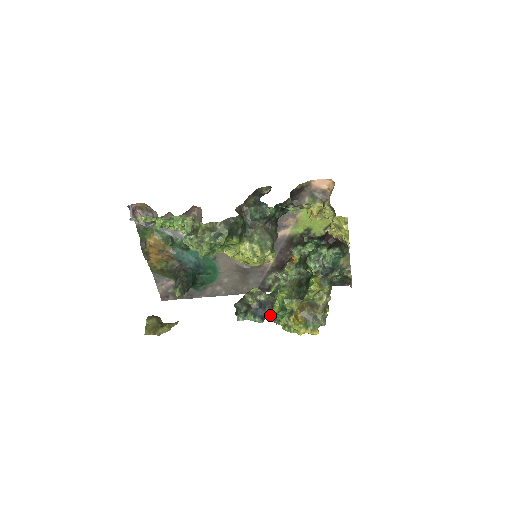
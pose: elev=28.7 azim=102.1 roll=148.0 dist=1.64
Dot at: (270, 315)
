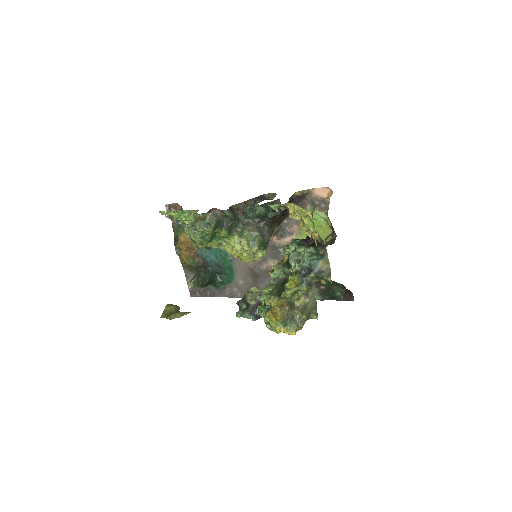
Dot at: occluded
